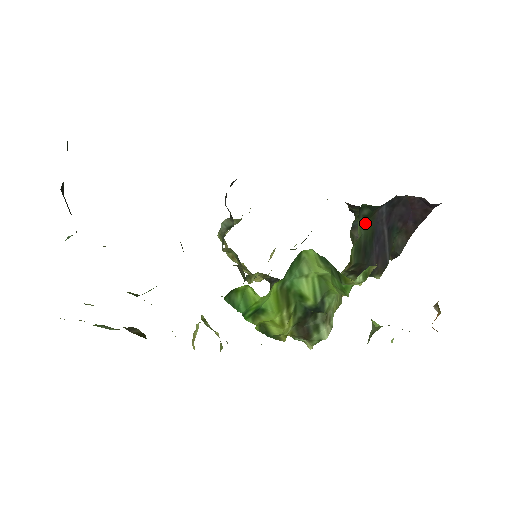
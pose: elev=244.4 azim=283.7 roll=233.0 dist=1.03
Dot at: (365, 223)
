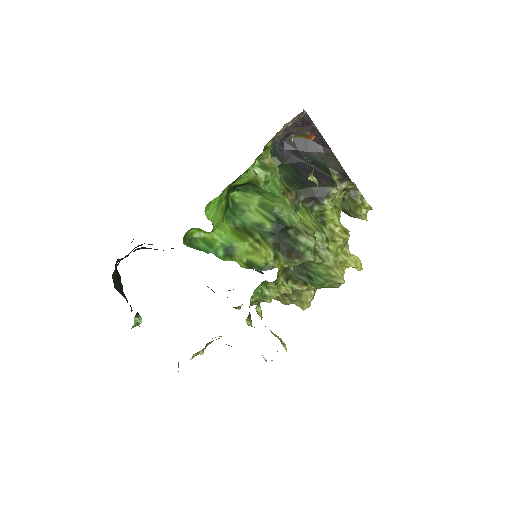
Dot at: (281, 167)
